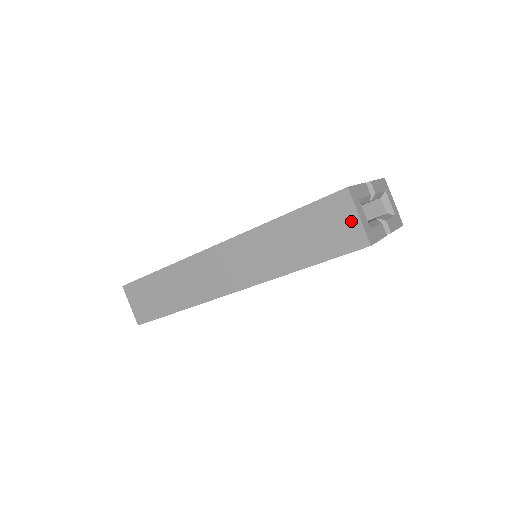
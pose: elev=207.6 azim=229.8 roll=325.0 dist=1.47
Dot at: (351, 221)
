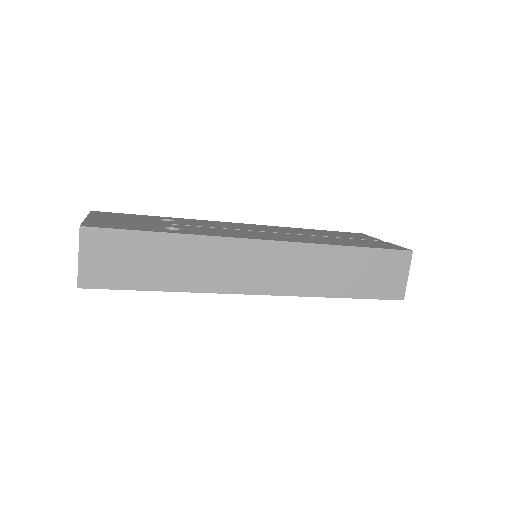
Dot at: (401, 276)
